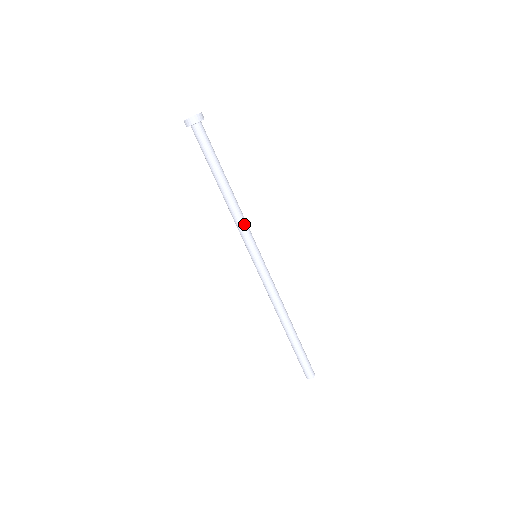
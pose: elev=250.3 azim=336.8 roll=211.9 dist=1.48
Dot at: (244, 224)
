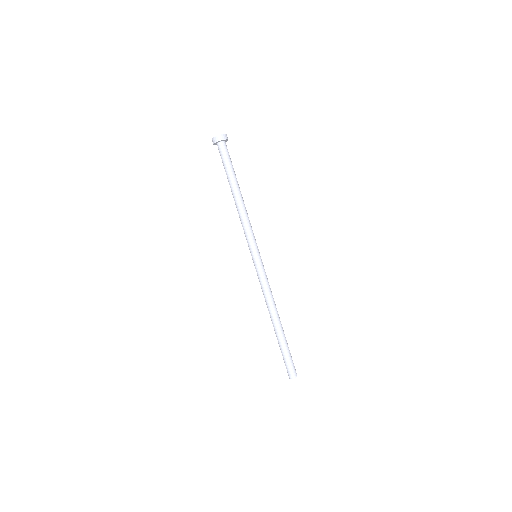
Dot at: (245, 227)
